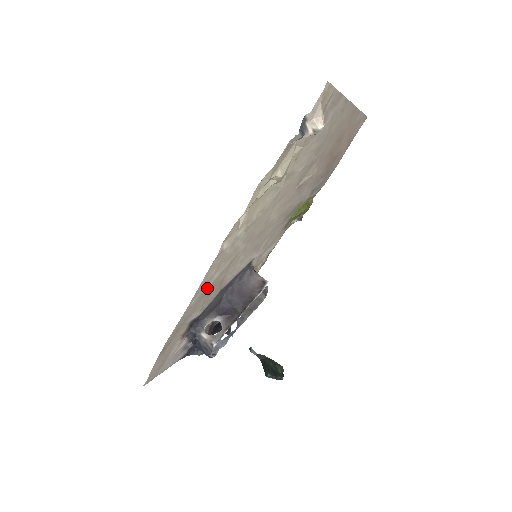
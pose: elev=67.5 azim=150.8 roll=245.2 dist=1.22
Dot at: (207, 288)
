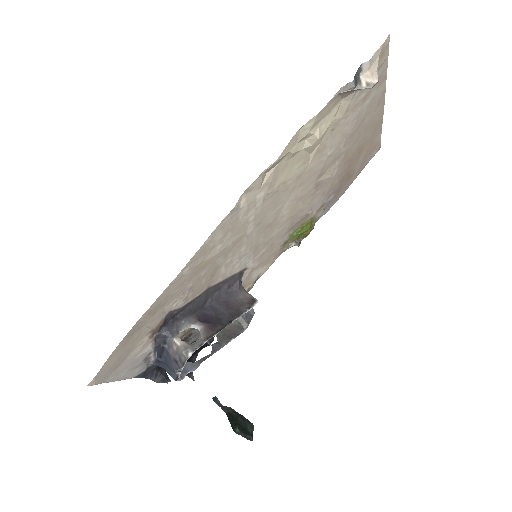
Dot at: (204, 262)
